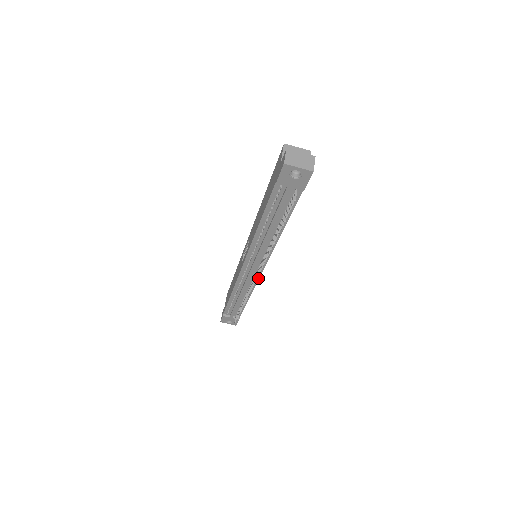
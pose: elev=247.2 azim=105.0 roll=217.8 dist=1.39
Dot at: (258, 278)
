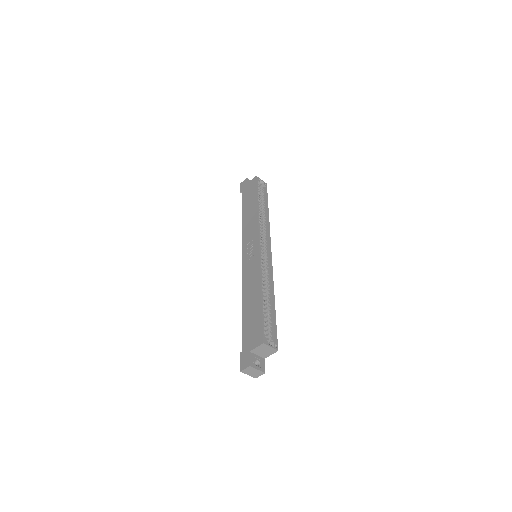
Dot at: occluded
